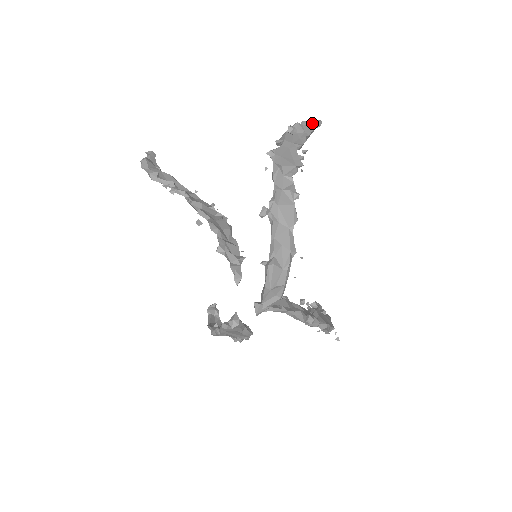
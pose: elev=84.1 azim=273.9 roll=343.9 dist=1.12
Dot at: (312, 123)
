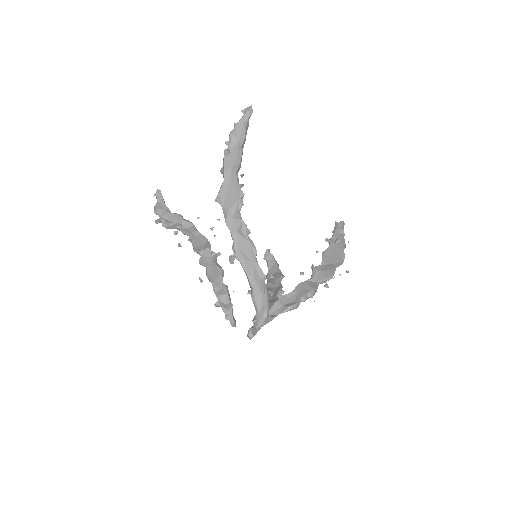
Dot at: (243, 118)
